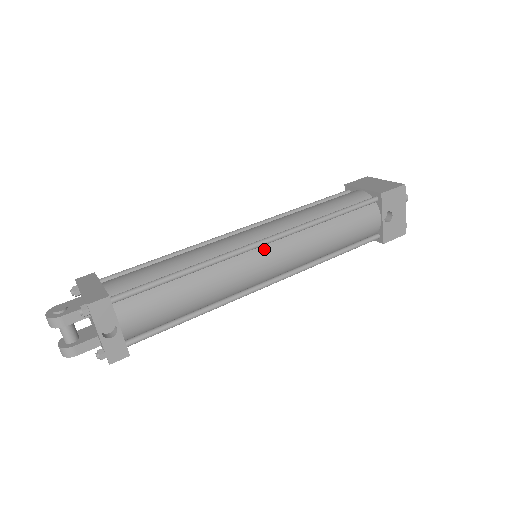
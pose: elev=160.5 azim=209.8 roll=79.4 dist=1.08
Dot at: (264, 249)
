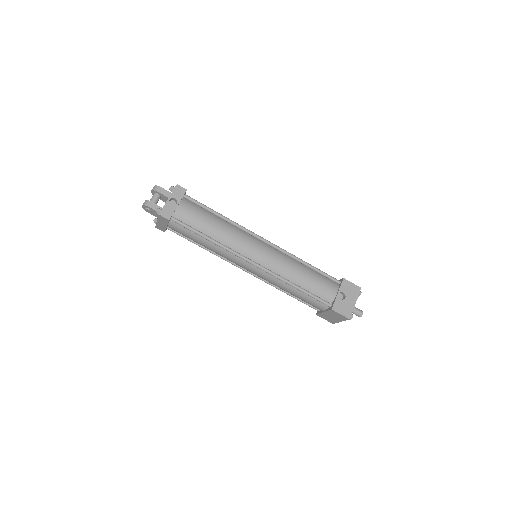
Dot at: (263, 244)
